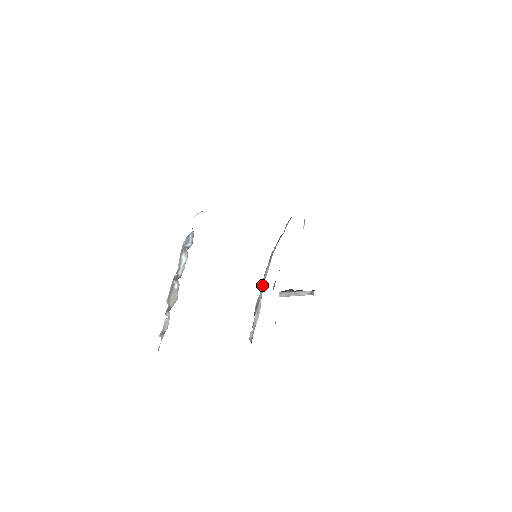
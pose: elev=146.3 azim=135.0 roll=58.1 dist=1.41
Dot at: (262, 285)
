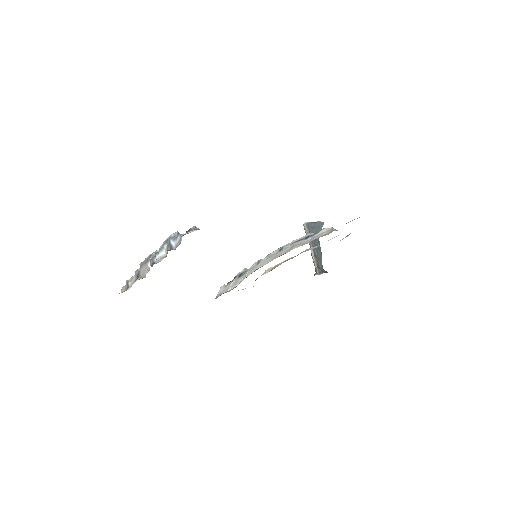
Dot at: (254, 267)
